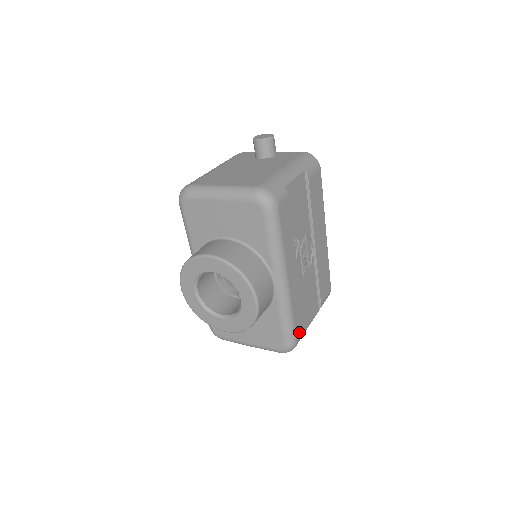
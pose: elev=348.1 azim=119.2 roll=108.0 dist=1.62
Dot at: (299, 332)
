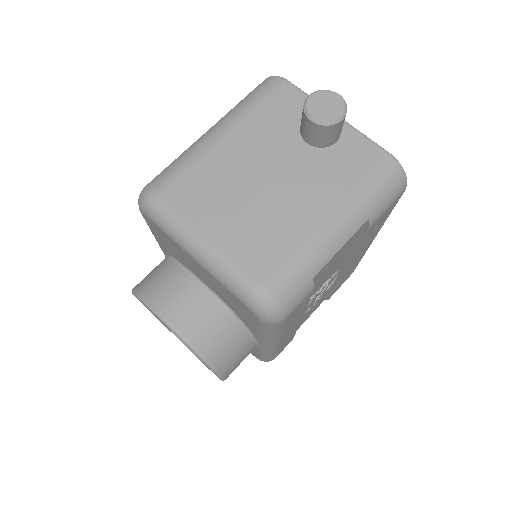
Dot at: (282, 350)
